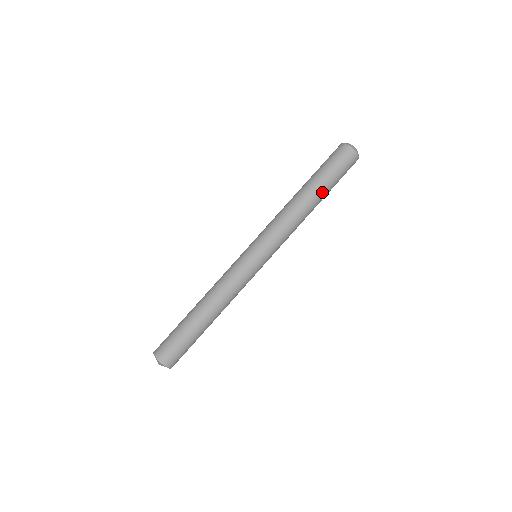
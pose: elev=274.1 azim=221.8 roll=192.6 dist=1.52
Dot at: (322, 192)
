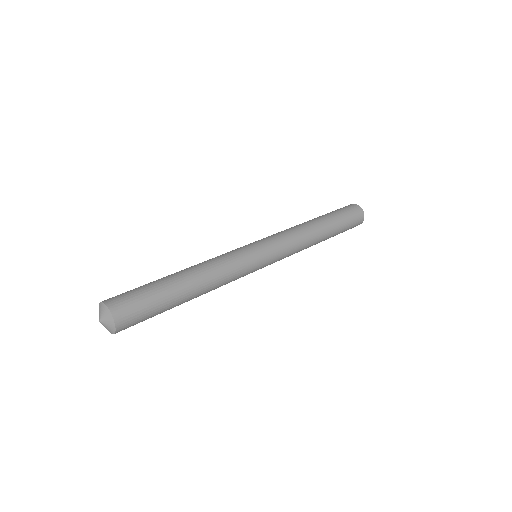
Dot at: (328, 220)
